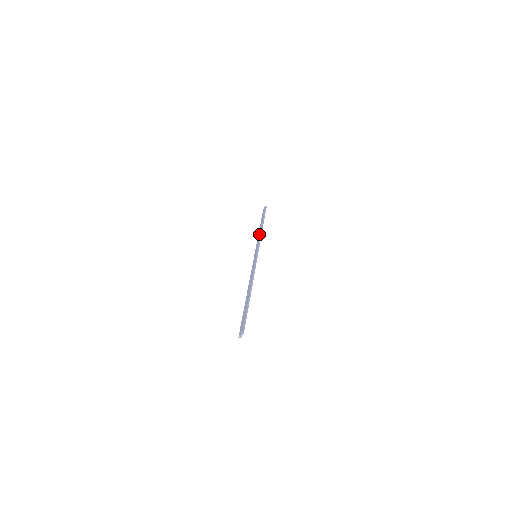
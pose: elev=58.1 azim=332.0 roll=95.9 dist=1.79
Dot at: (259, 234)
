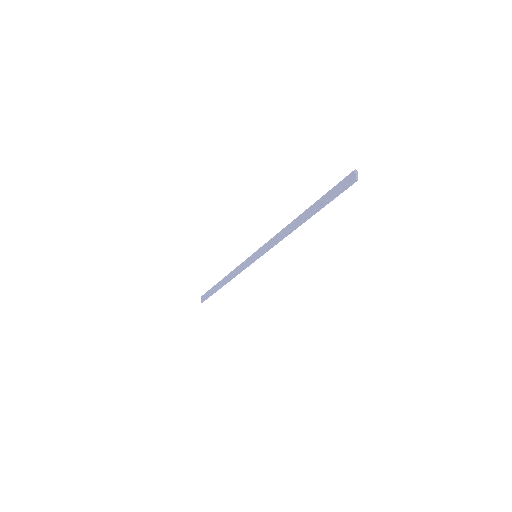
Dot at: (230, 275)
